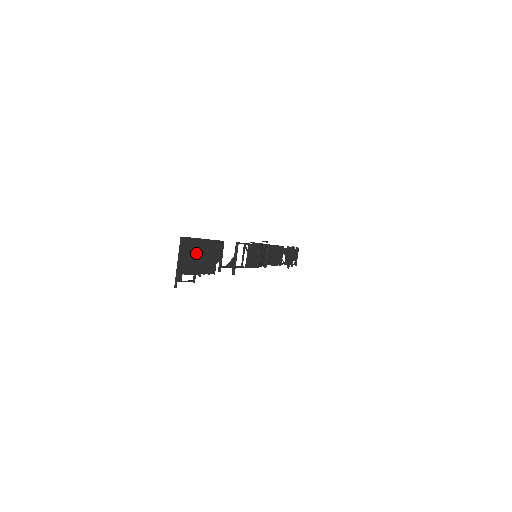
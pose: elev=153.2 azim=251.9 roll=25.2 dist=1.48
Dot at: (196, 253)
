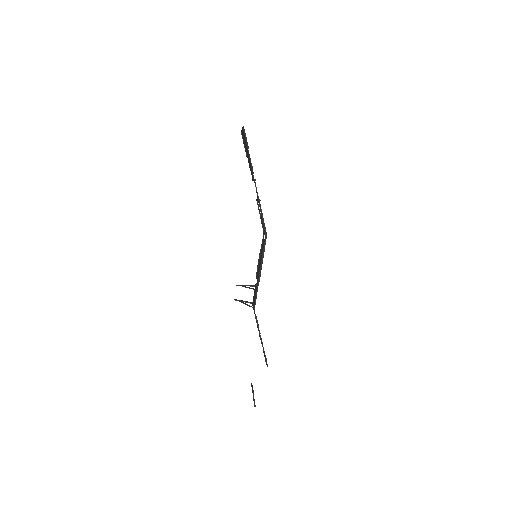
Dot at: occluded
